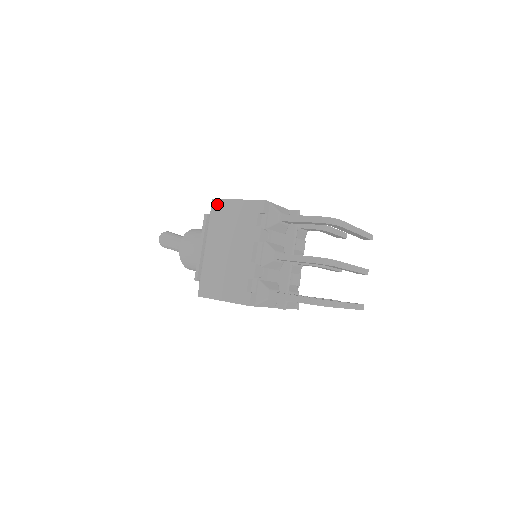
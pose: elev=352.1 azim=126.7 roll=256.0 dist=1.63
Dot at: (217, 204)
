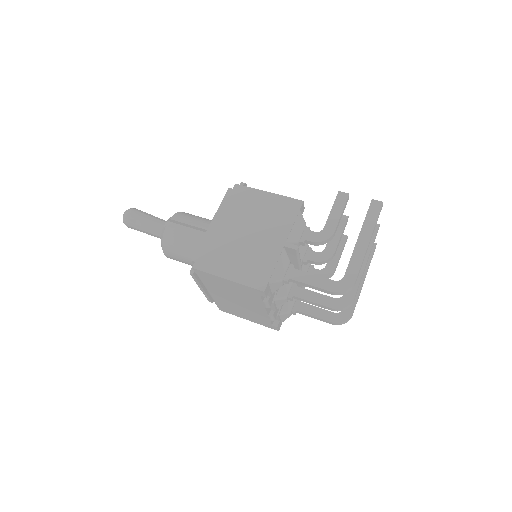
Dot at: (201, 273)
